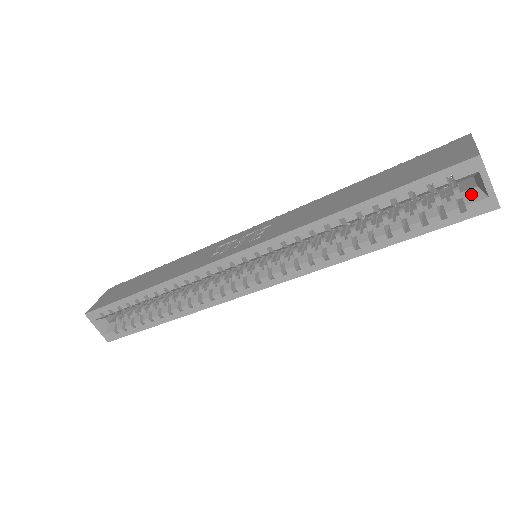
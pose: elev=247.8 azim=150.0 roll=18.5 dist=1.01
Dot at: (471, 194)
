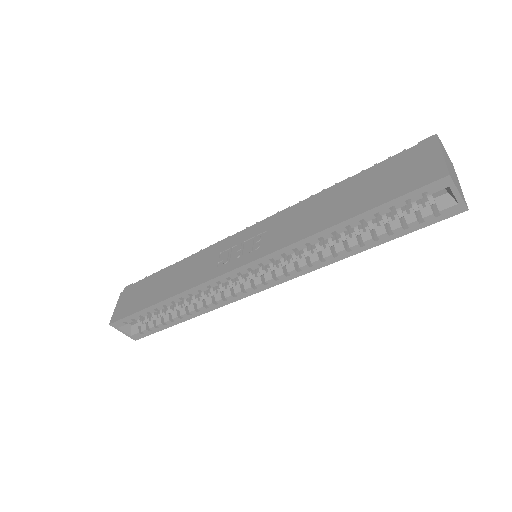
Dot at: (443, 200)
